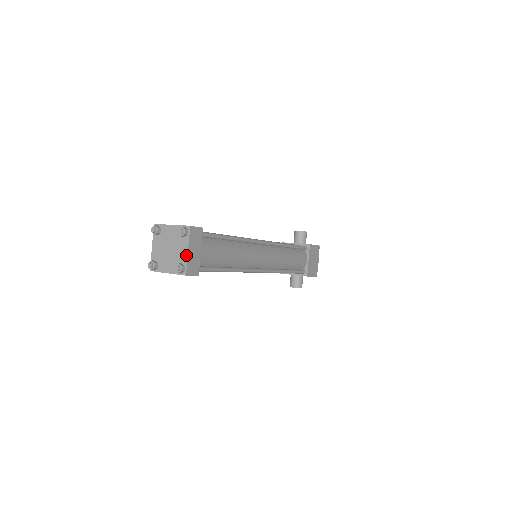
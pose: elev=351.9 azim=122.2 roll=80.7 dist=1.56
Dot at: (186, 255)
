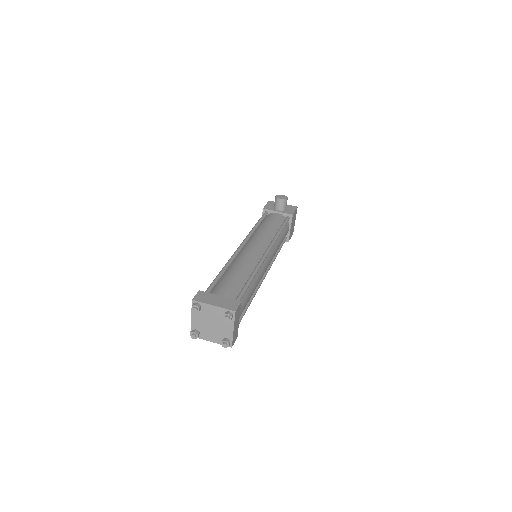
Dot at: (231, 333)
